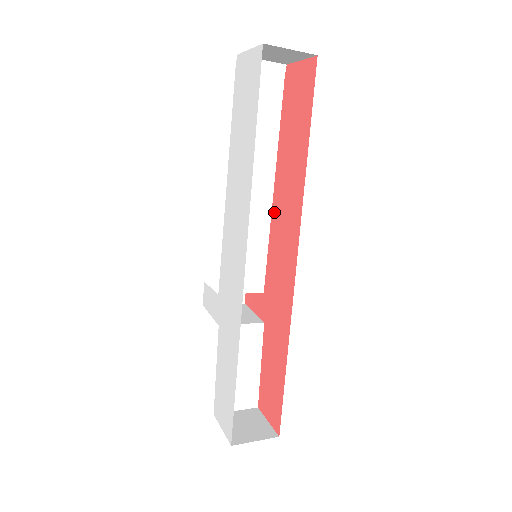
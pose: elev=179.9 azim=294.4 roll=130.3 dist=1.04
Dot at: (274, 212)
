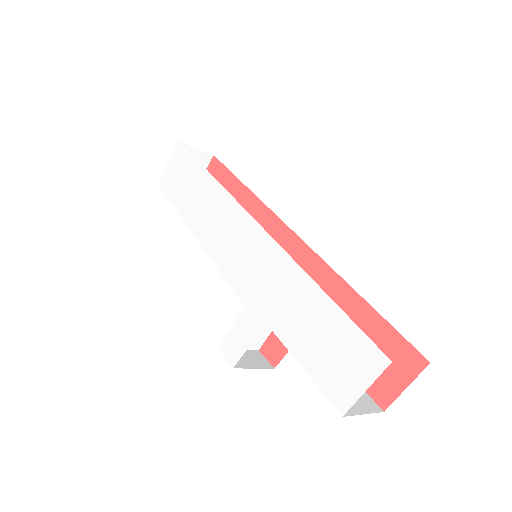
Dot at: occluded
